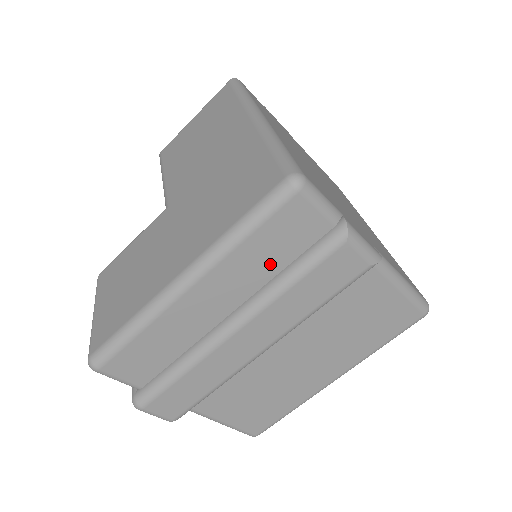
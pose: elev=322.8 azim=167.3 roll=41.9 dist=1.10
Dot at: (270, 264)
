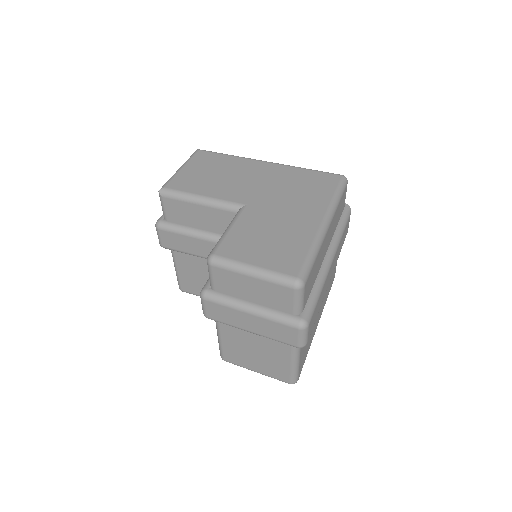
Dot at: occluded
